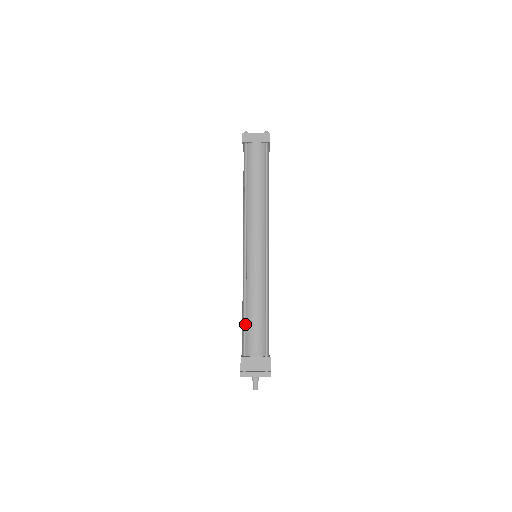
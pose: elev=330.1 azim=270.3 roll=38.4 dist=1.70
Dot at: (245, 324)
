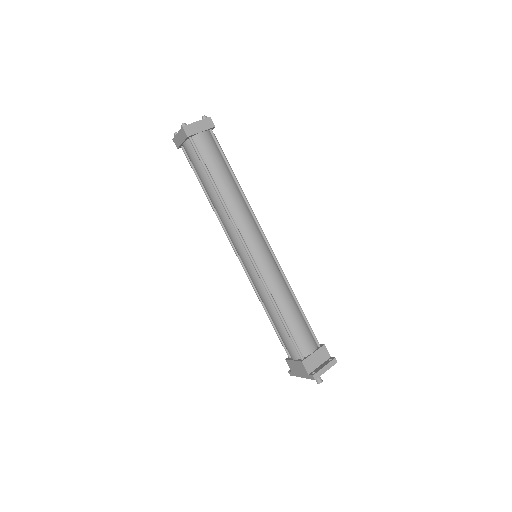
Dot at: (288, 329)
